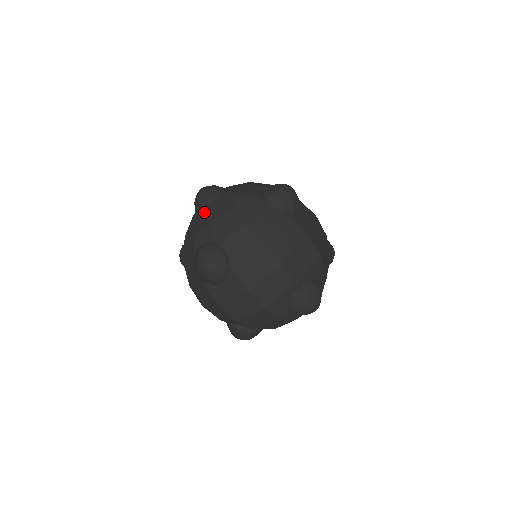
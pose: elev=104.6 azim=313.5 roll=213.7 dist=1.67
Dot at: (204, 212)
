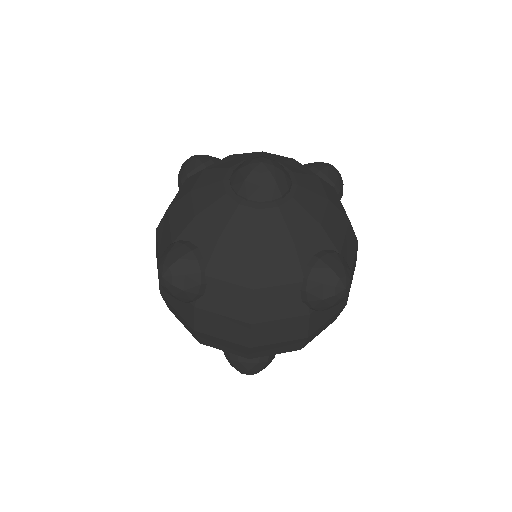
Dot at: (233, 206)
